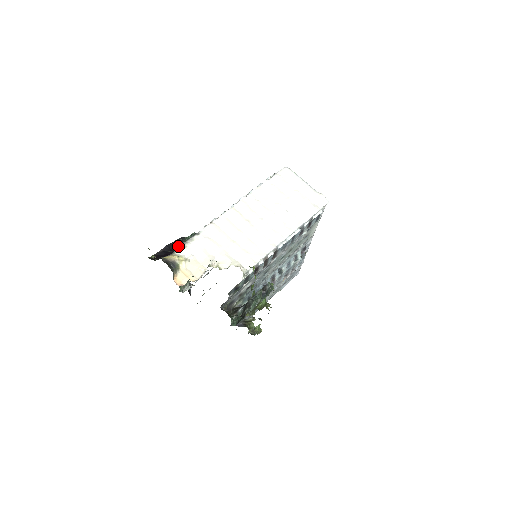
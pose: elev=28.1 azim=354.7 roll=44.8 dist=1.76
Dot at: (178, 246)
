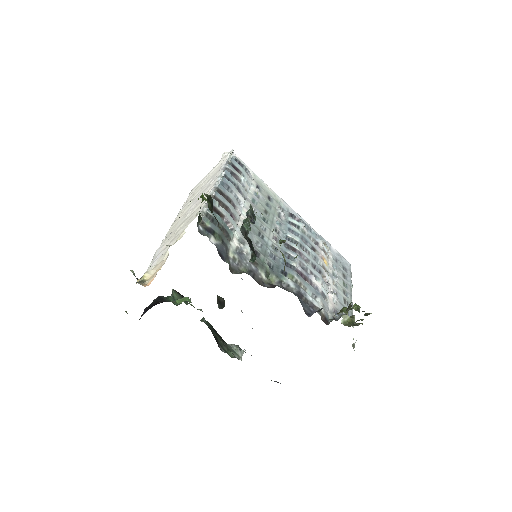
Dot at: occluded
